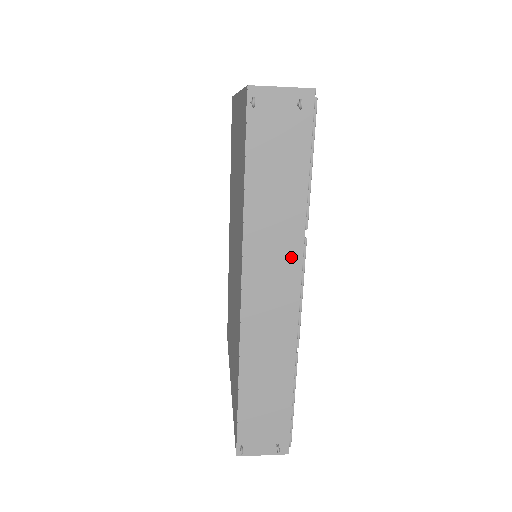
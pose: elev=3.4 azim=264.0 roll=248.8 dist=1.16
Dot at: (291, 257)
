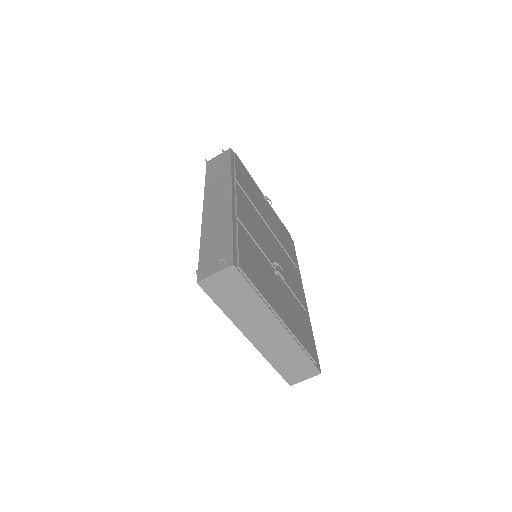
Dot at: (226, 186)
